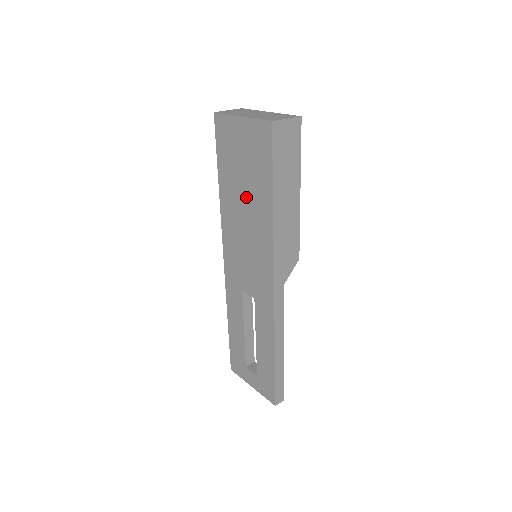
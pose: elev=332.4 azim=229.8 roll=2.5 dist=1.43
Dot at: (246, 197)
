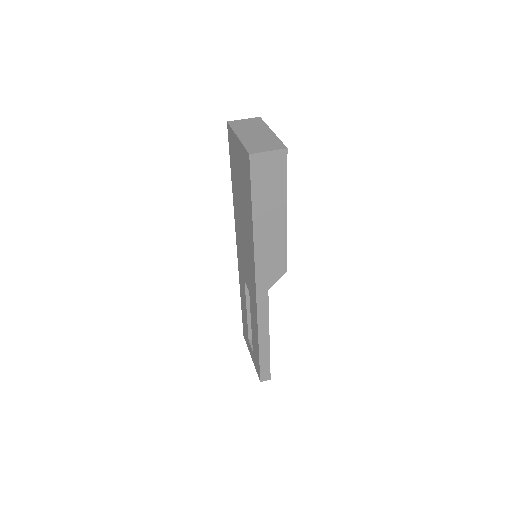
Dot at: (242, 207)
